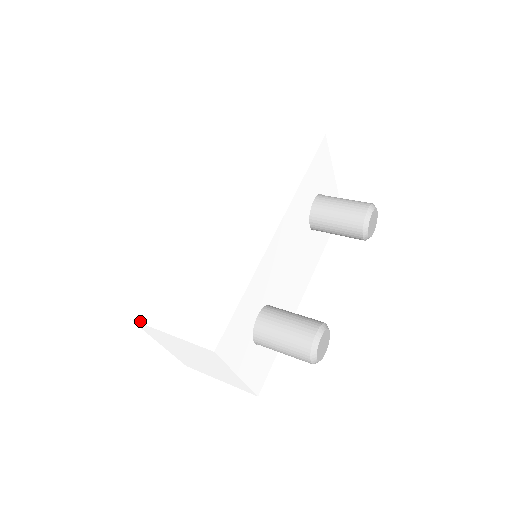
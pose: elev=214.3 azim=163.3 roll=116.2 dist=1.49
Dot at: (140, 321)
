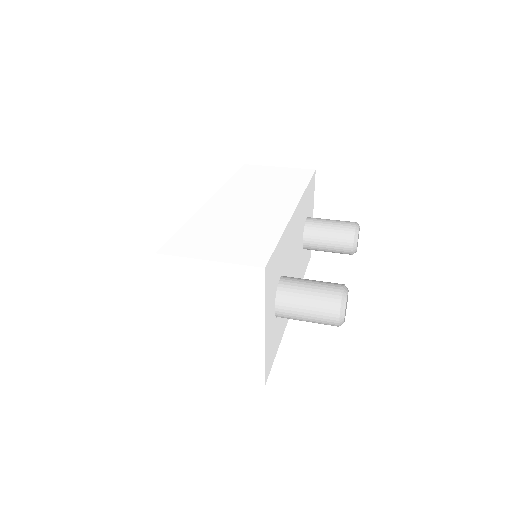
Dot at: (169, 254)
